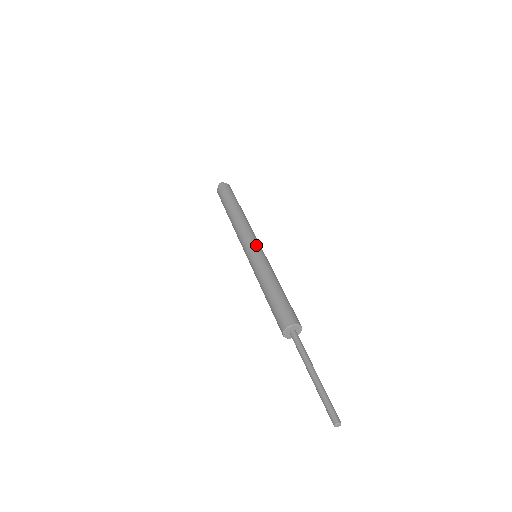
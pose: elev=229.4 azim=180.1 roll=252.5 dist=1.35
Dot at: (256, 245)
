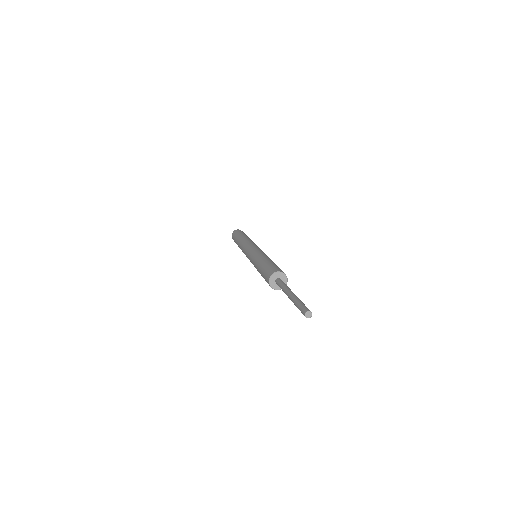
Dot at: (257, 247)
